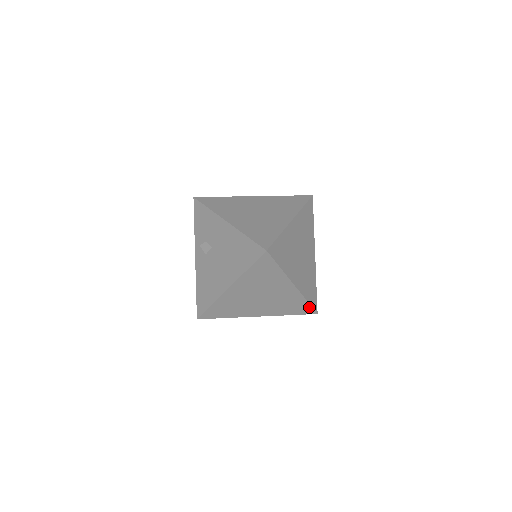
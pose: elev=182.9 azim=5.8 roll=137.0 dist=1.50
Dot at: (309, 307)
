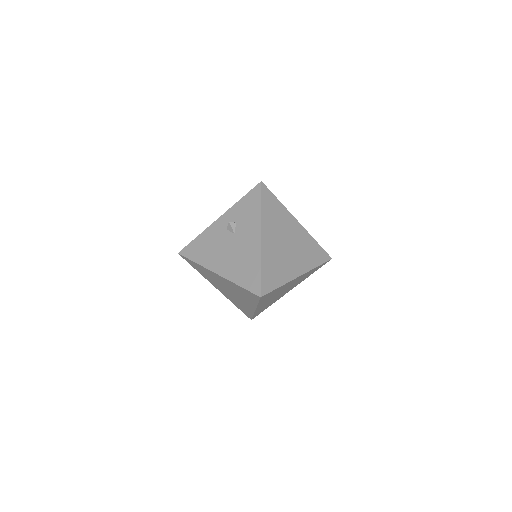
Dot at: (251, 316)
